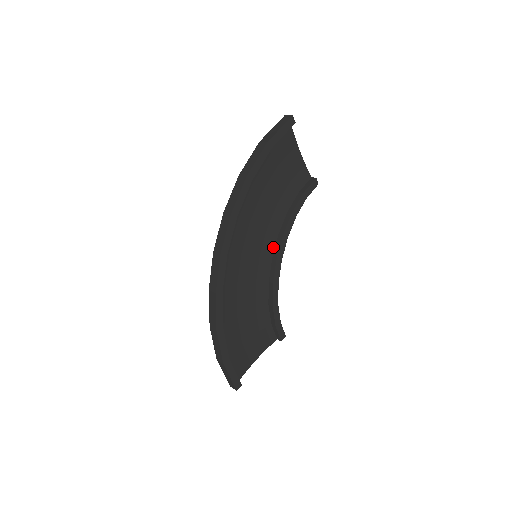
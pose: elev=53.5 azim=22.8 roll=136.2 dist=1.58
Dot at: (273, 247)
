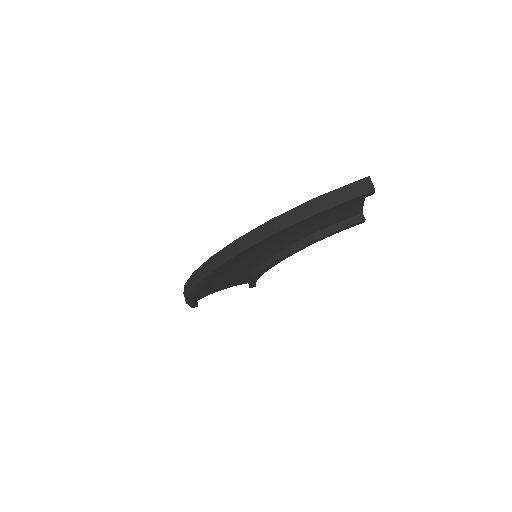
Dot at: (279, 251)
